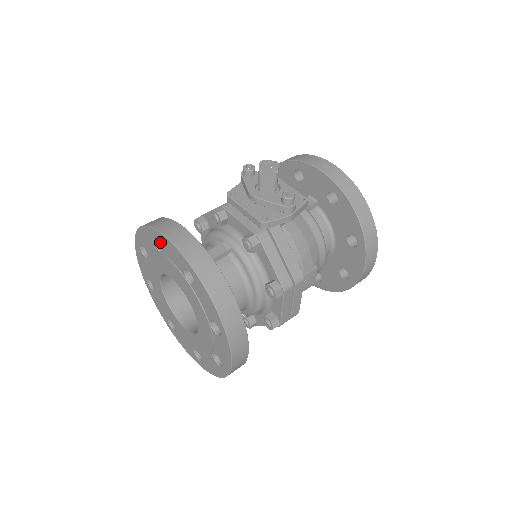
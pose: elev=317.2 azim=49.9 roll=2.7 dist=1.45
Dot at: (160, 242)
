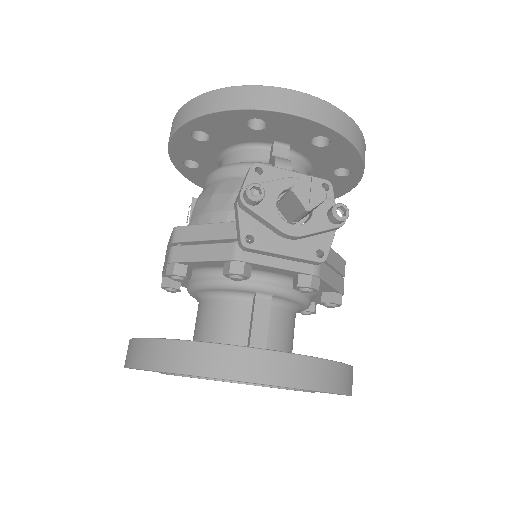
Dot at: occluded
